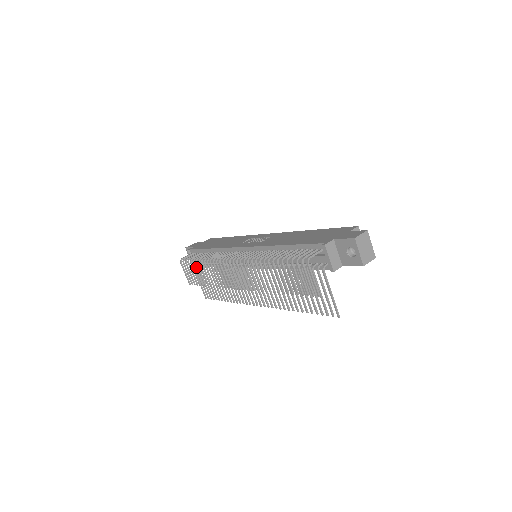
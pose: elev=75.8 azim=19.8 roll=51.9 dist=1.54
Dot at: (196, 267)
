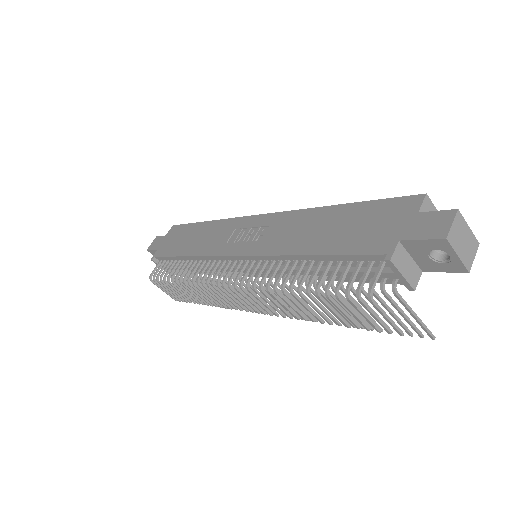
Dot at: (175, 286)
